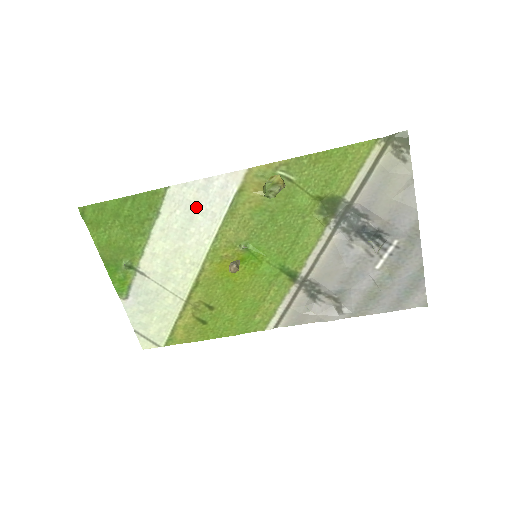
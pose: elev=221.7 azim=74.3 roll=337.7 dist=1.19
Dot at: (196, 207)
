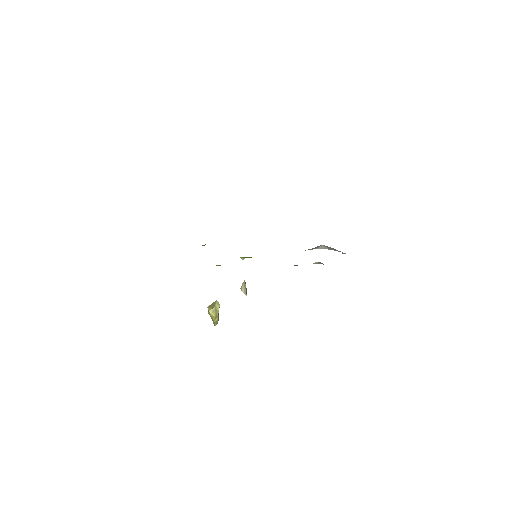
Dot at: occluded
